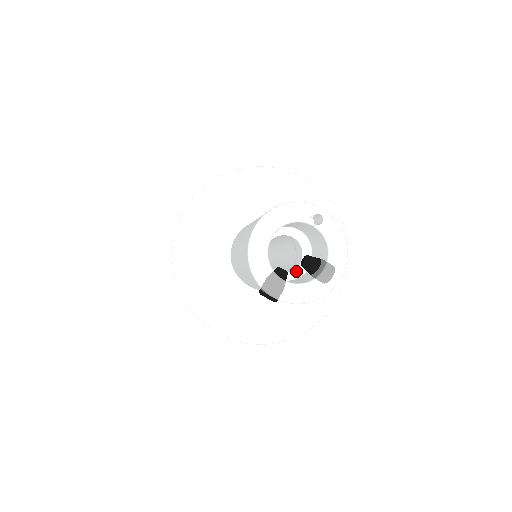
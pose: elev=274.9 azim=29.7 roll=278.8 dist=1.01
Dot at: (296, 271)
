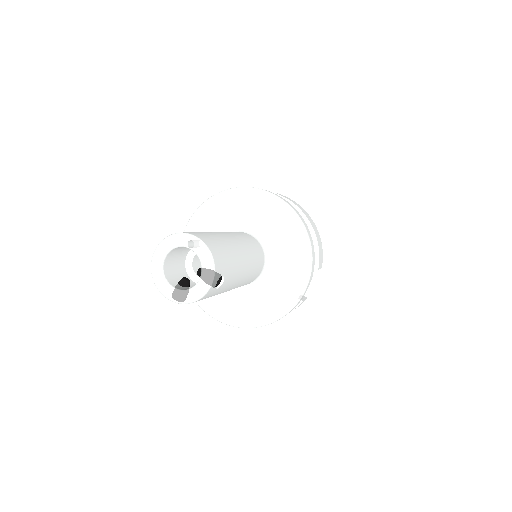
Dot at: occluded
